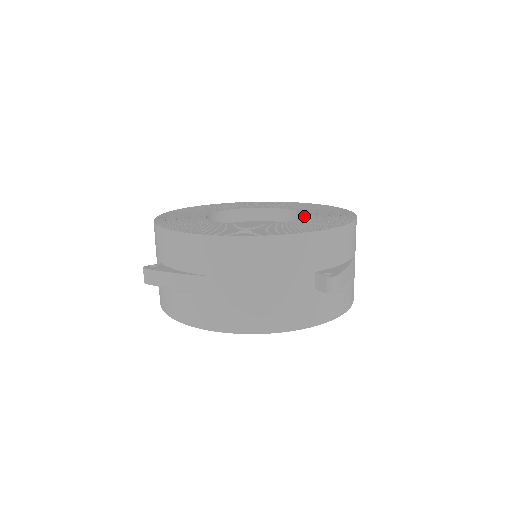
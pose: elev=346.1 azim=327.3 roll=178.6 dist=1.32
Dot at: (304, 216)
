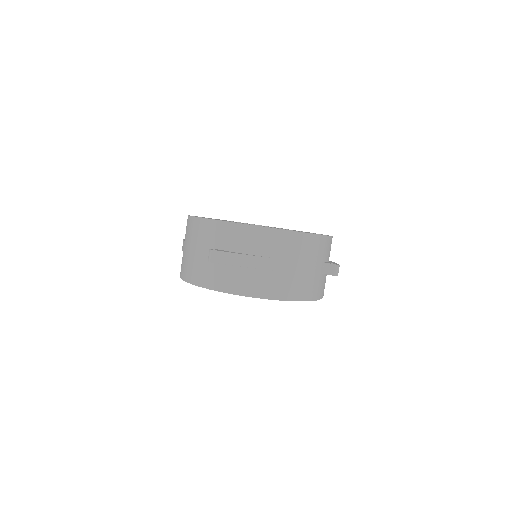
Dot at: (294, 230)
